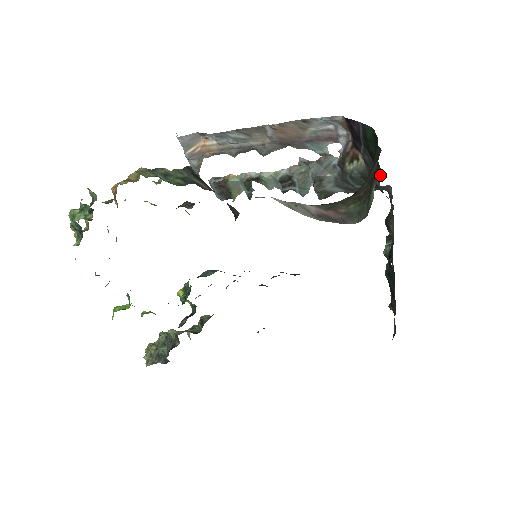
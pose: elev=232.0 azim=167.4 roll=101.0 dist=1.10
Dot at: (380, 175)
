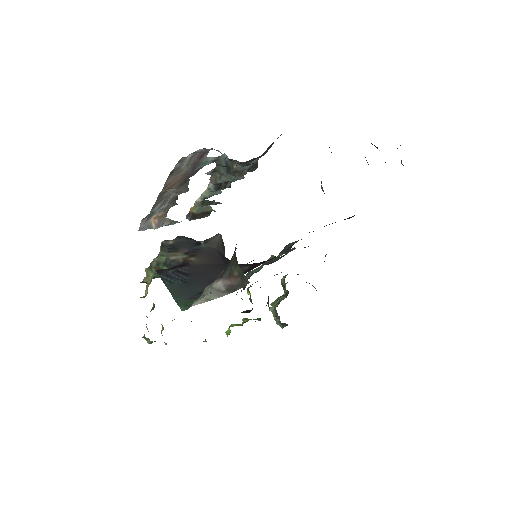
Dot at: occluded
